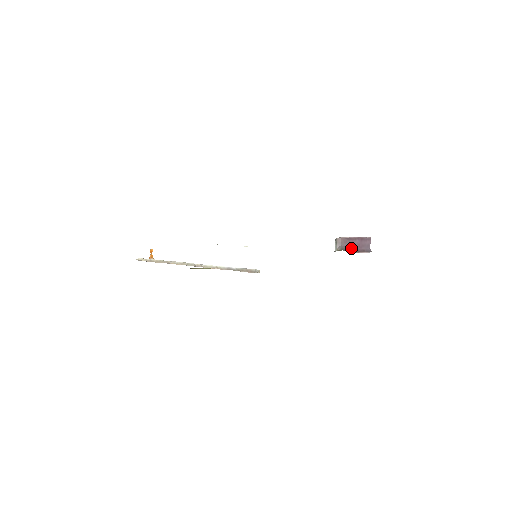
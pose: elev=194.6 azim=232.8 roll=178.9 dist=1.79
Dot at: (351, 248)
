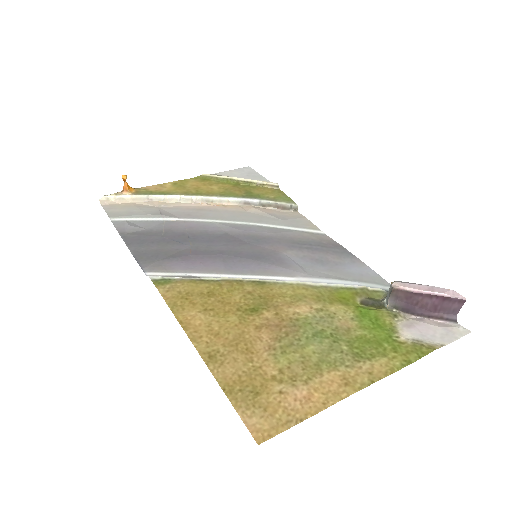
Dot at: (416, 308)
